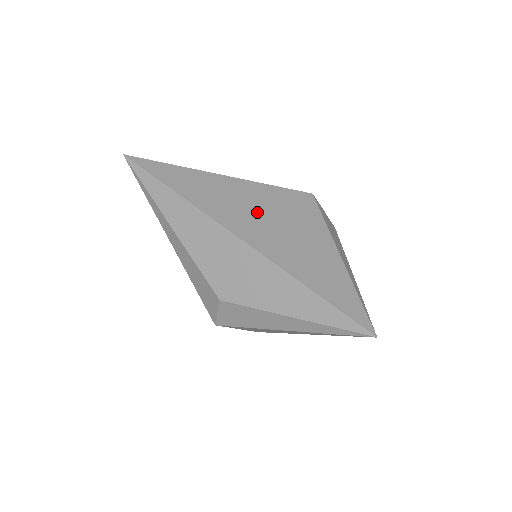
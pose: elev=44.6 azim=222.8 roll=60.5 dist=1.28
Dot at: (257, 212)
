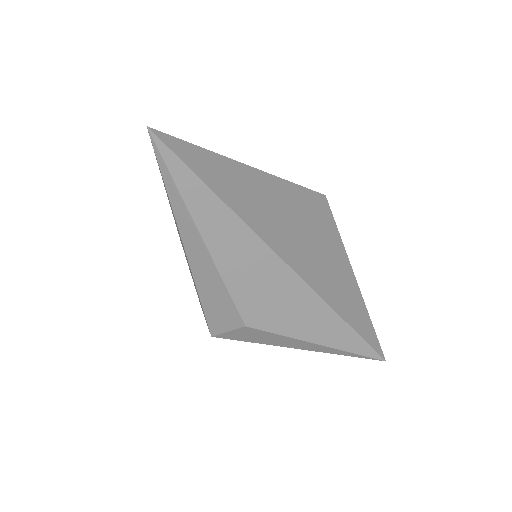
Dot at: (296, 228)
